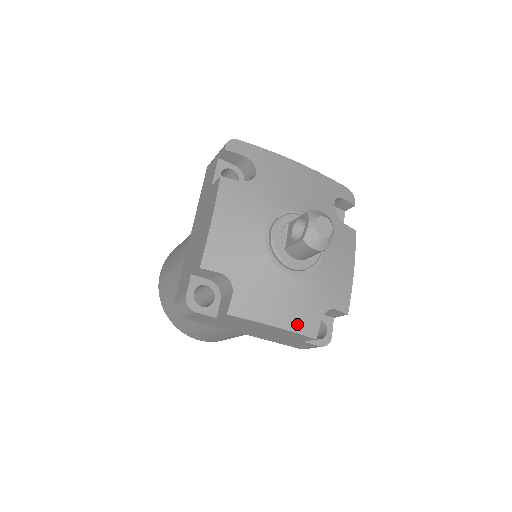
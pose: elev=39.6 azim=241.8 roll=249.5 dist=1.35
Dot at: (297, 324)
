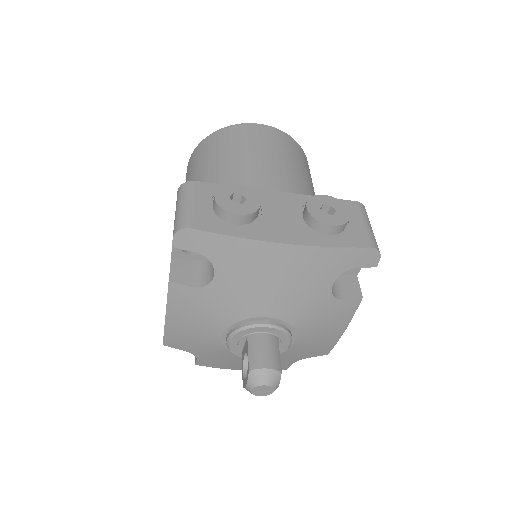
Dot at: occluded
